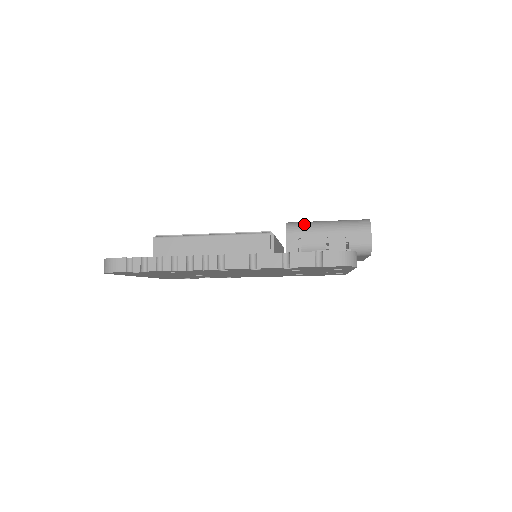
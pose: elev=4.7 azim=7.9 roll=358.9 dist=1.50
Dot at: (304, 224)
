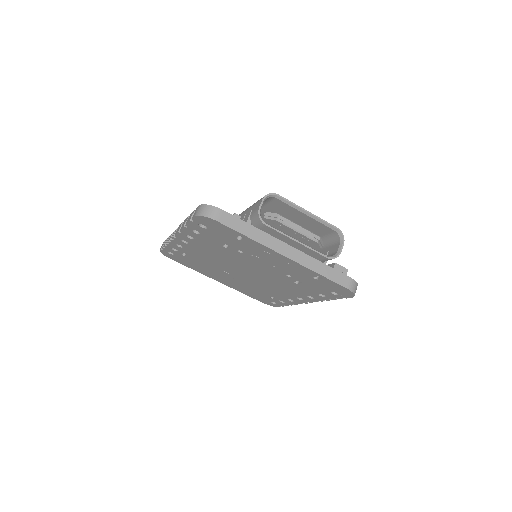
Dot at: occluded
